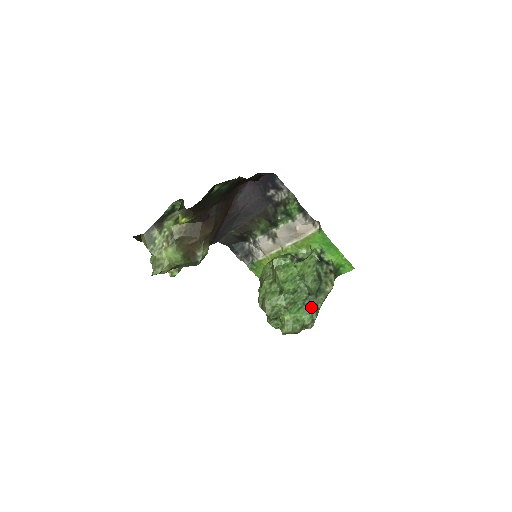
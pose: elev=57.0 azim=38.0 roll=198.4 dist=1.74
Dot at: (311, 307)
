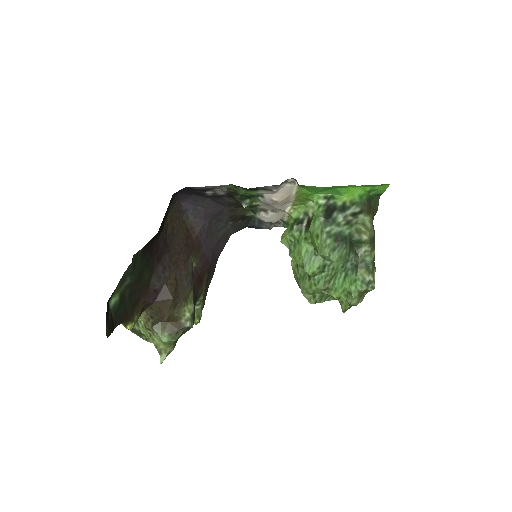
Dot at: (356, 270)
